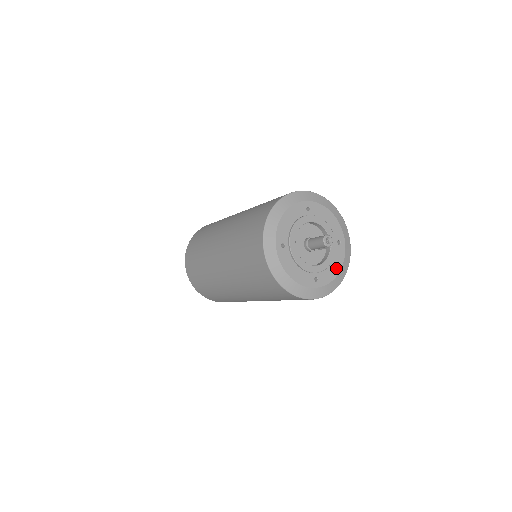
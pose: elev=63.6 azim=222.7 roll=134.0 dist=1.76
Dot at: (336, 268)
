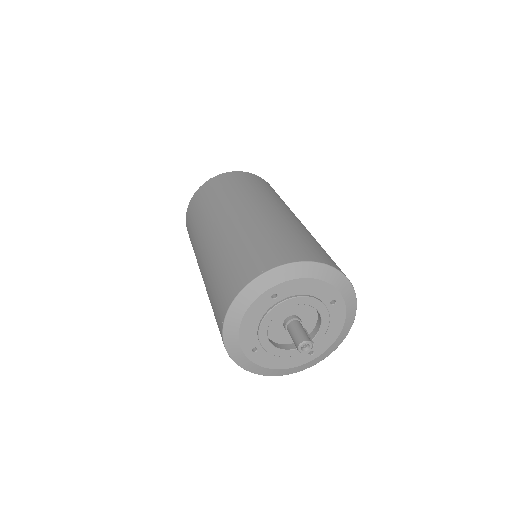
Dot at: (336, 328)
